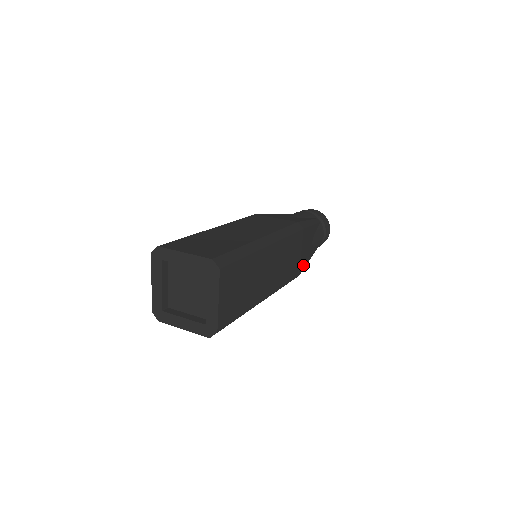
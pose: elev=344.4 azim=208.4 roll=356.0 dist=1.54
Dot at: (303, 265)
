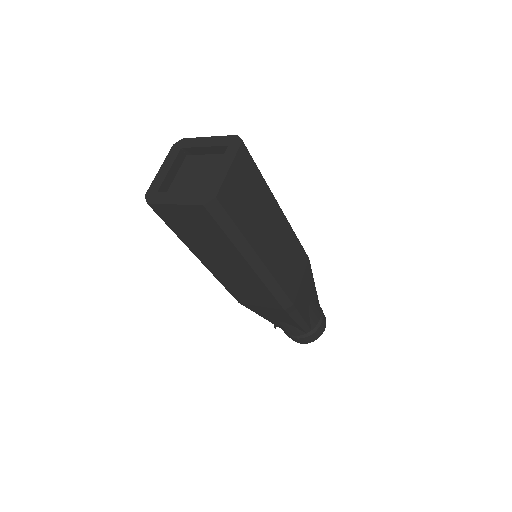
Dot at: (298, 305)
